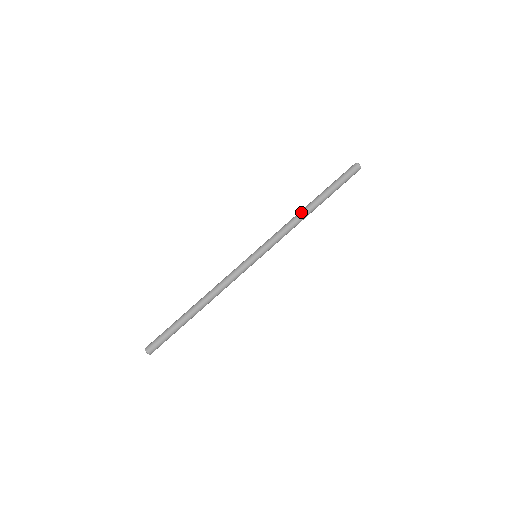
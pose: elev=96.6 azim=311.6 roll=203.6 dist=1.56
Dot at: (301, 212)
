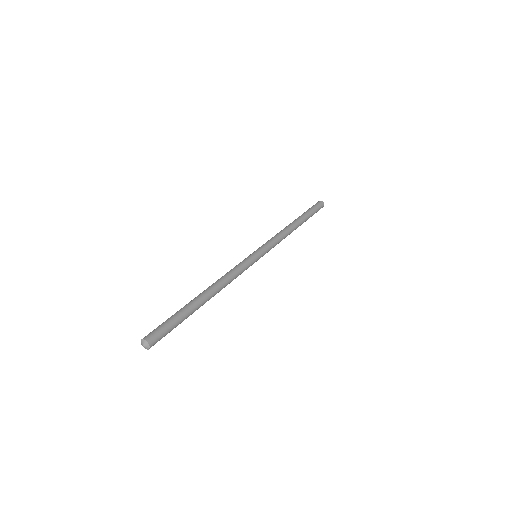
Dot at: (288, 226)
